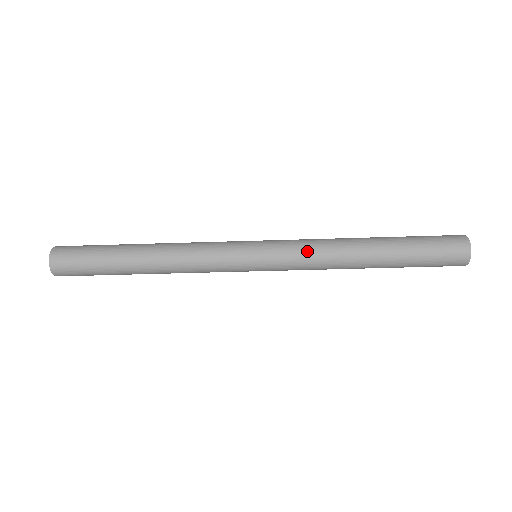
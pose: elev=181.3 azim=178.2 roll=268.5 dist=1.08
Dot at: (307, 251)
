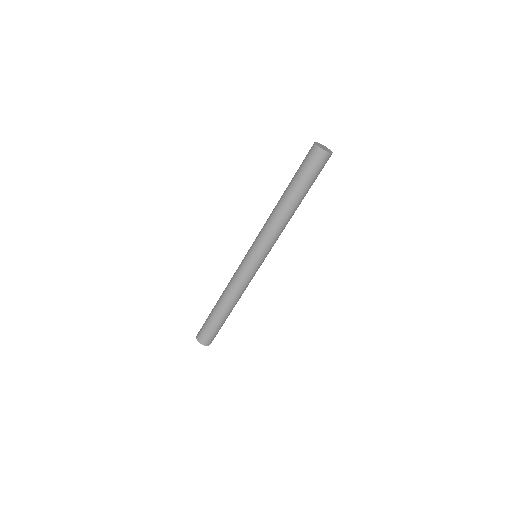
Dot at: occluded
